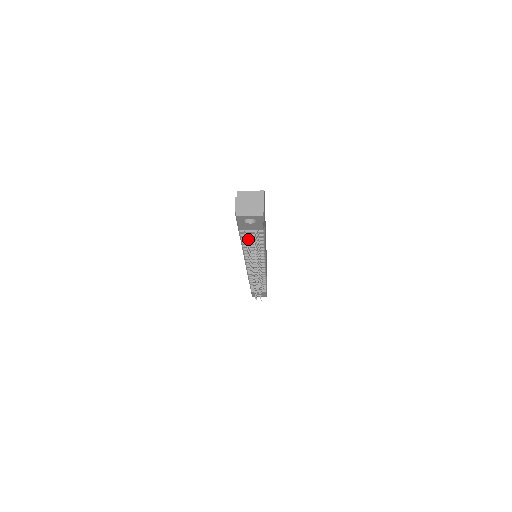
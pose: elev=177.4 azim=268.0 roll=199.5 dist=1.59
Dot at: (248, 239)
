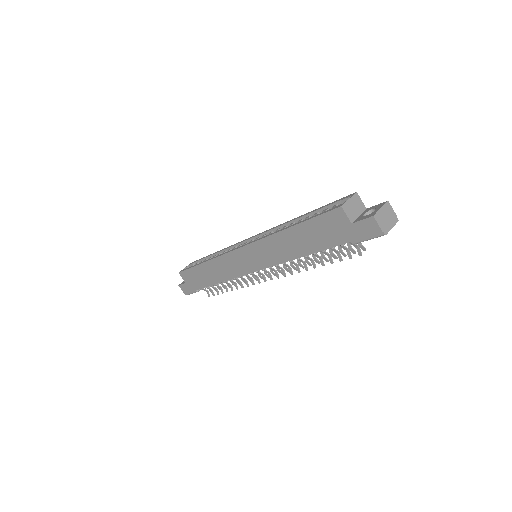
Dot at: (360, 249)
